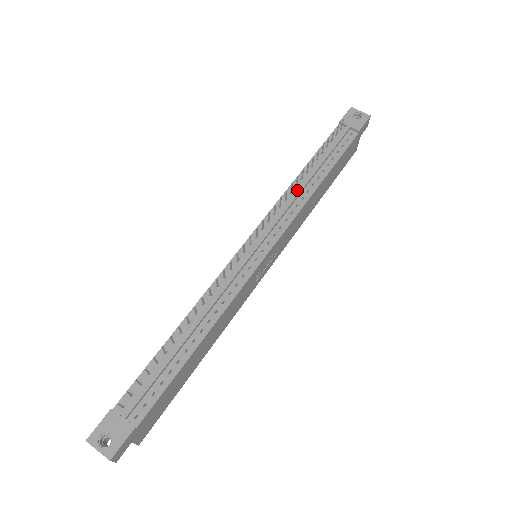
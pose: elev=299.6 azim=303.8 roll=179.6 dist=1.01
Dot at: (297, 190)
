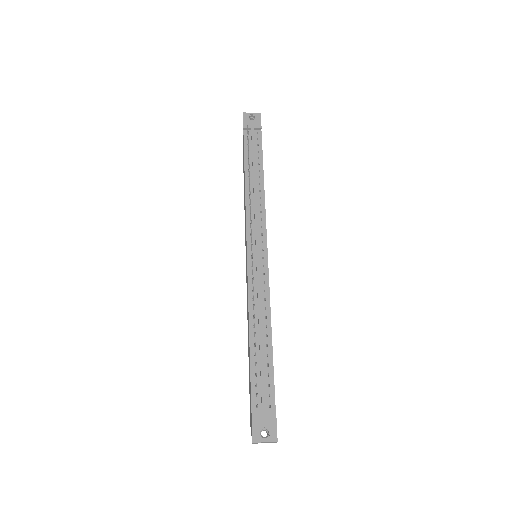
Dot at: (253, 194)
